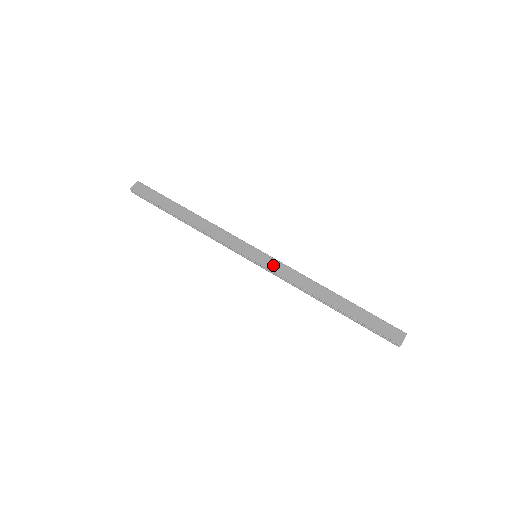
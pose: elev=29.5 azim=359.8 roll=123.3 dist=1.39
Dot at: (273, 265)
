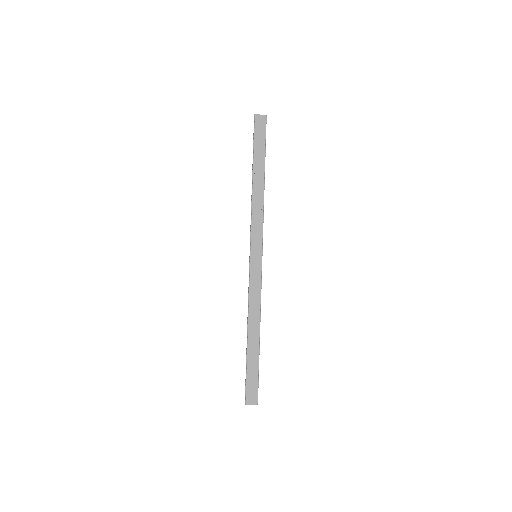
Dot at: (255, 274)
